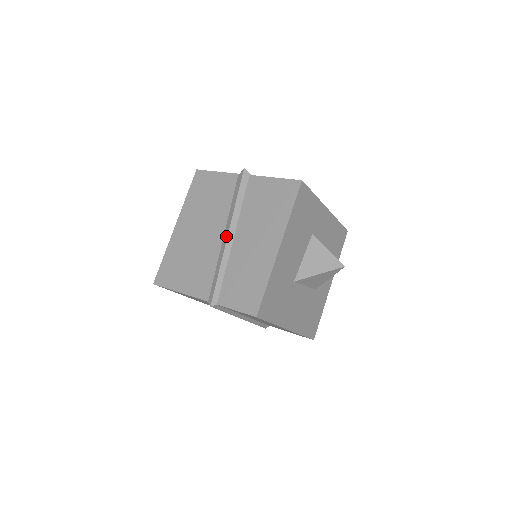
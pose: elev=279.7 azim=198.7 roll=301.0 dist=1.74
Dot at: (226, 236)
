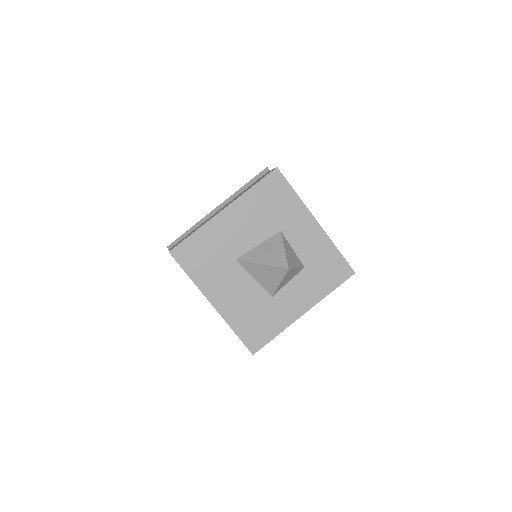
Dot at: (217, 207)
